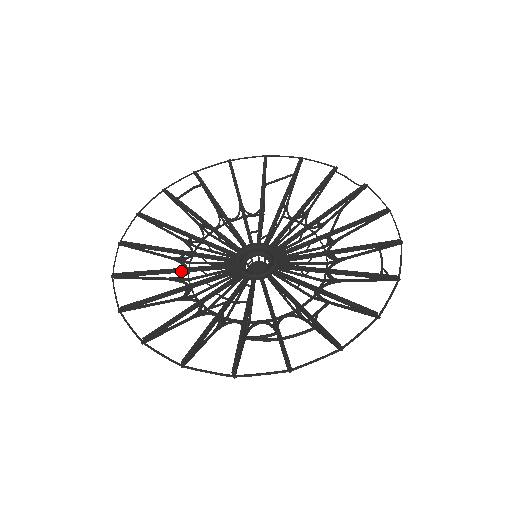
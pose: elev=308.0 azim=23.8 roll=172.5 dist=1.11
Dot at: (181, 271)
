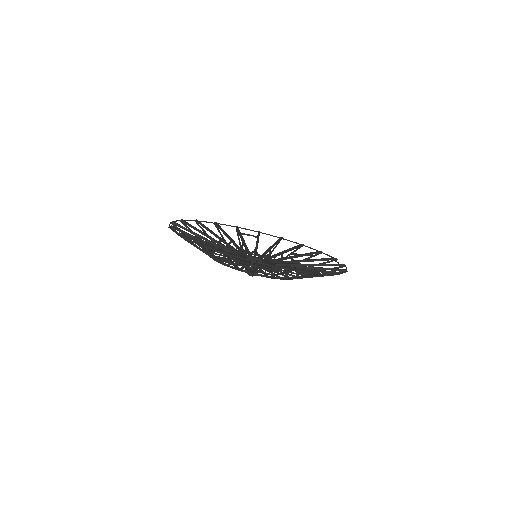
Dot at: (213, 239)
